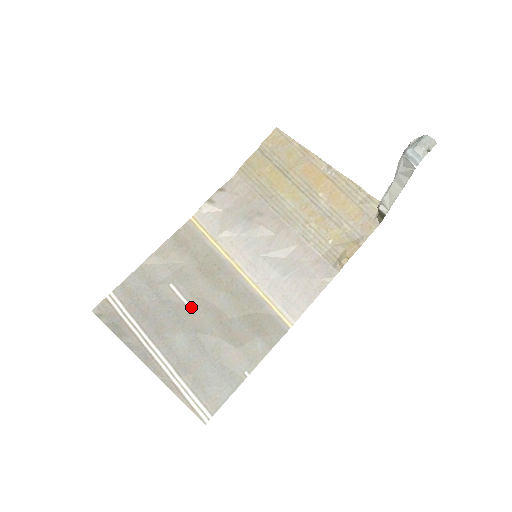
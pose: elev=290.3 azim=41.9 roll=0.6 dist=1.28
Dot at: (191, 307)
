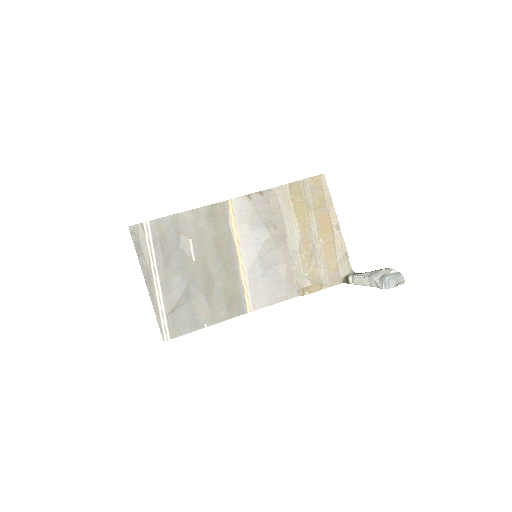
Dot at: (195, 263)
